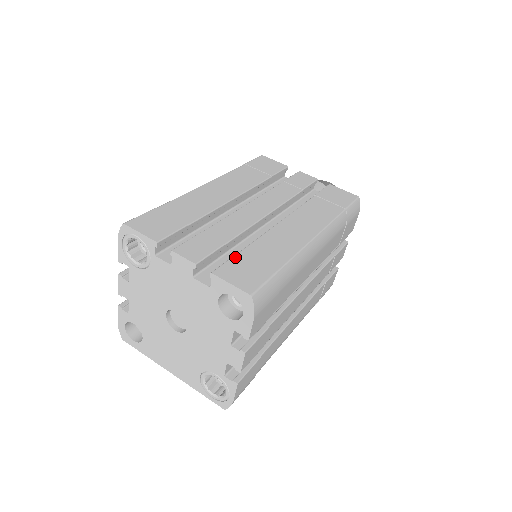
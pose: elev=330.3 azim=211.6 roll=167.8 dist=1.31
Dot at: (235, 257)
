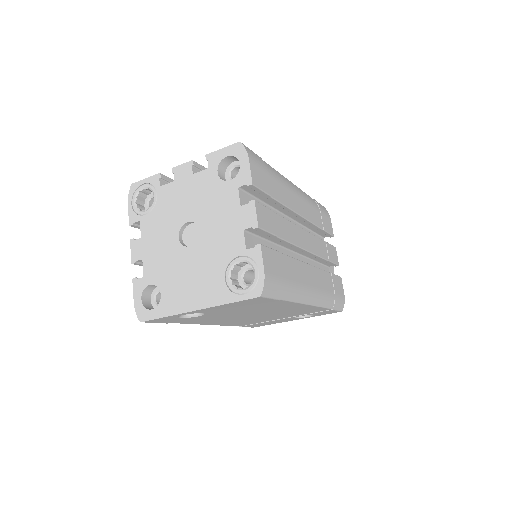
Dot at: occluded
